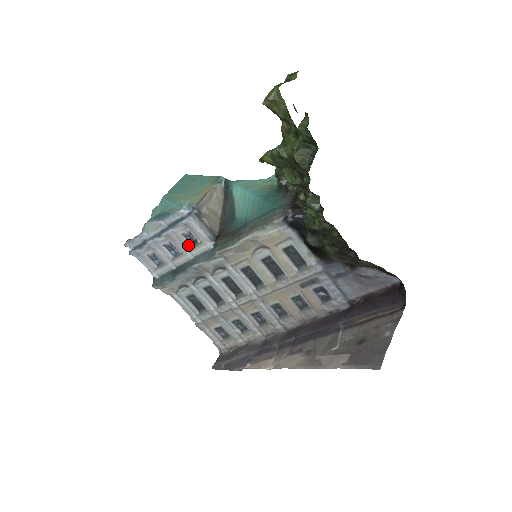
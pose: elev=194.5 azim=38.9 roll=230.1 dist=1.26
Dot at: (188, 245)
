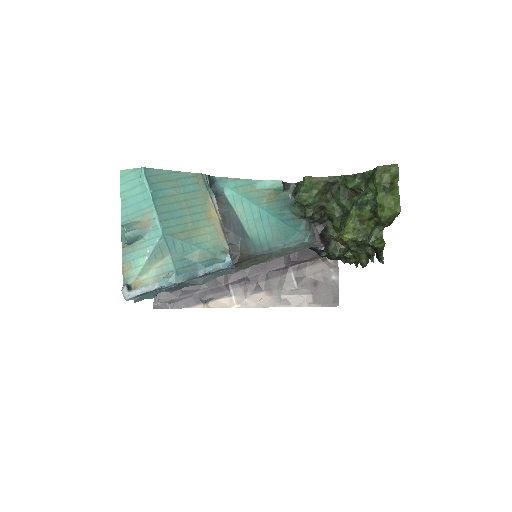
Dot at: occluded
